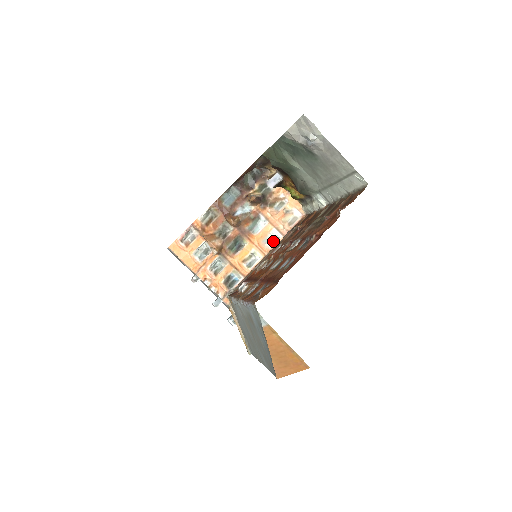
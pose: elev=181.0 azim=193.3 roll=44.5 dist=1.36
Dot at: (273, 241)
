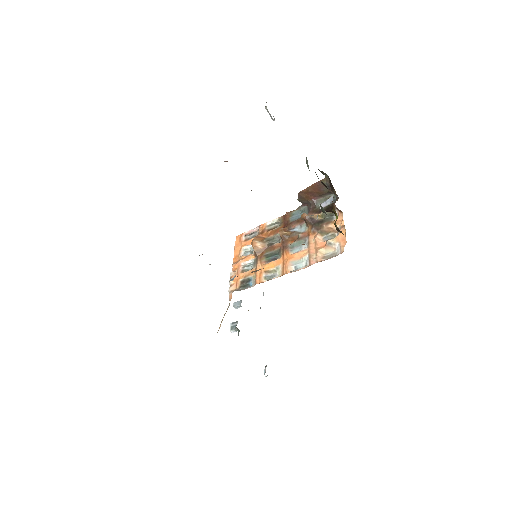
Dot at: (300, 267)
